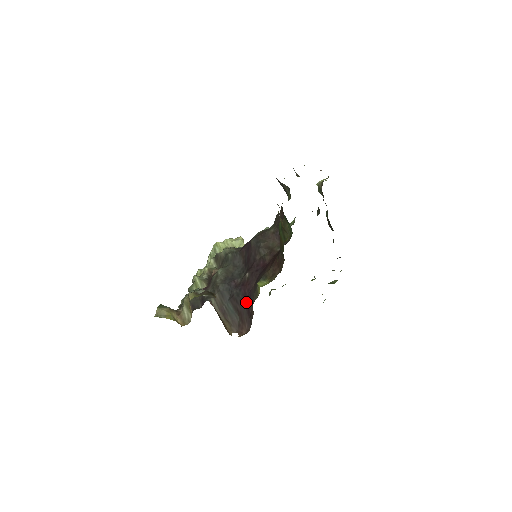
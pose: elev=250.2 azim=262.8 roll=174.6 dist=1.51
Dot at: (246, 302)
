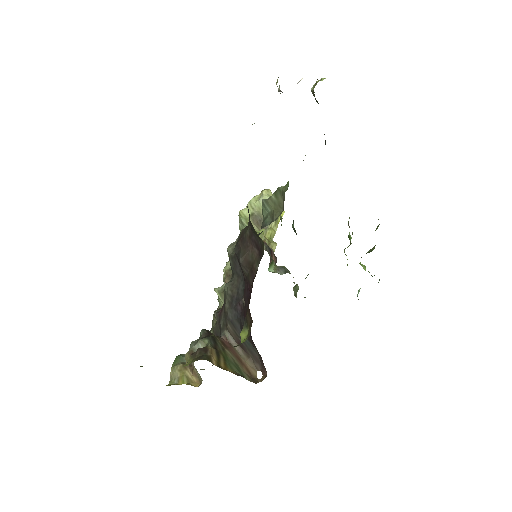
Dot at: occluded
